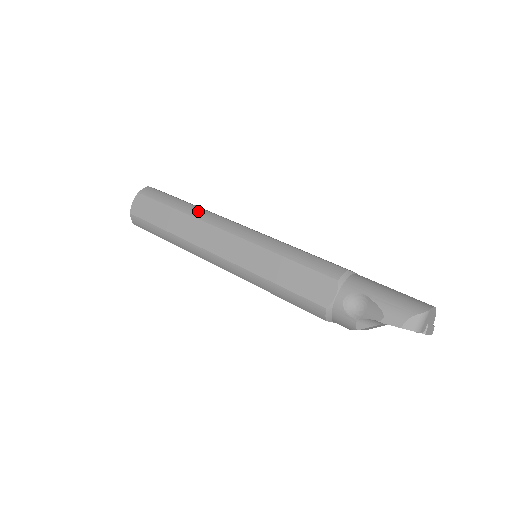
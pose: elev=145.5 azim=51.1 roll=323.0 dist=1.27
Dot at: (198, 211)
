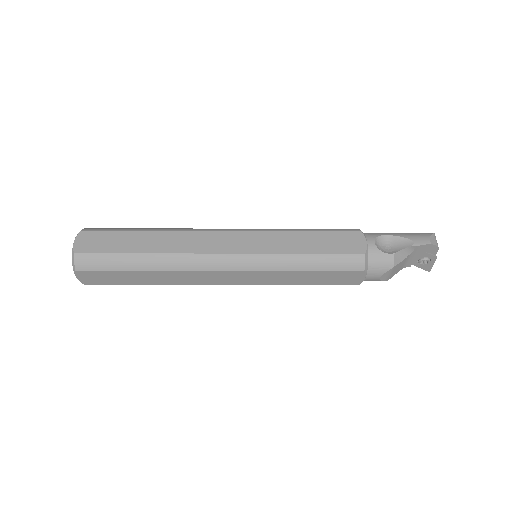
Dot at: (177, 228)
